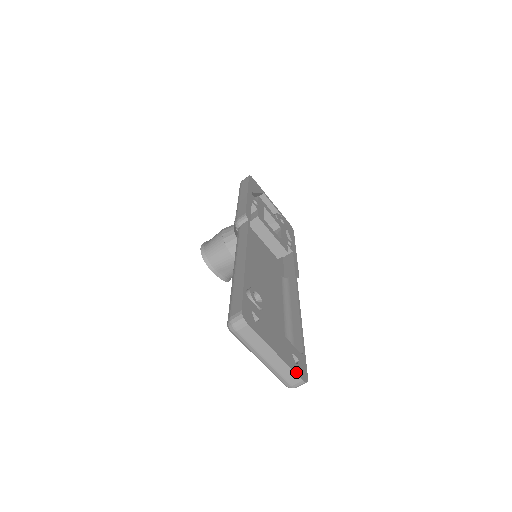
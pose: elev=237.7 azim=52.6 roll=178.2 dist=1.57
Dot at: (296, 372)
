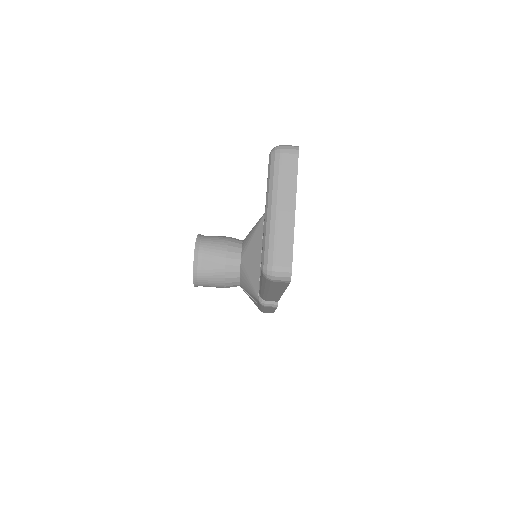
Dot at: occluded
